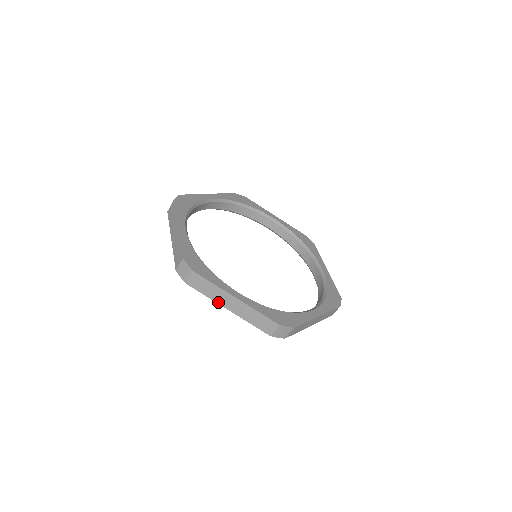
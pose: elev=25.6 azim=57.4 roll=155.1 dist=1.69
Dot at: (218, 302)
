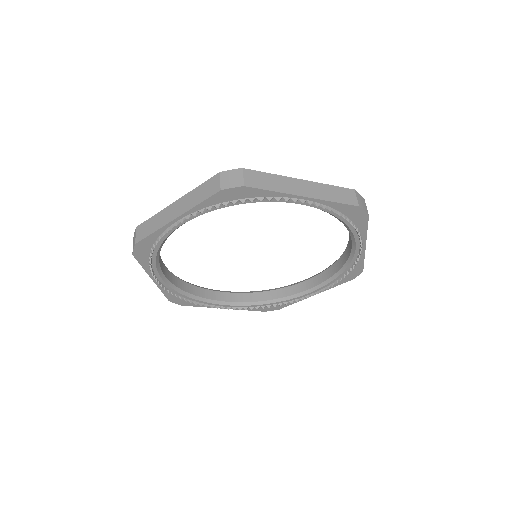
Dot at: (164, 224)
